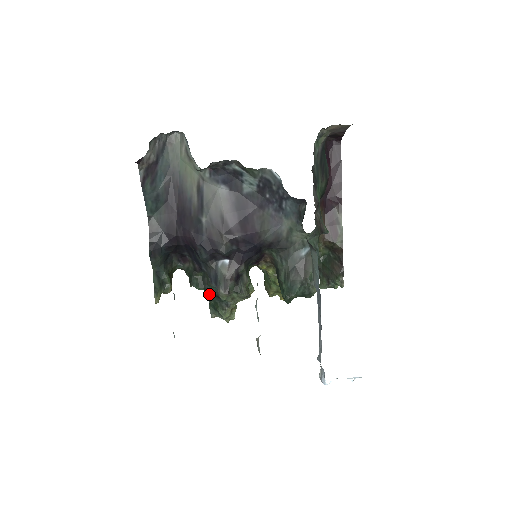
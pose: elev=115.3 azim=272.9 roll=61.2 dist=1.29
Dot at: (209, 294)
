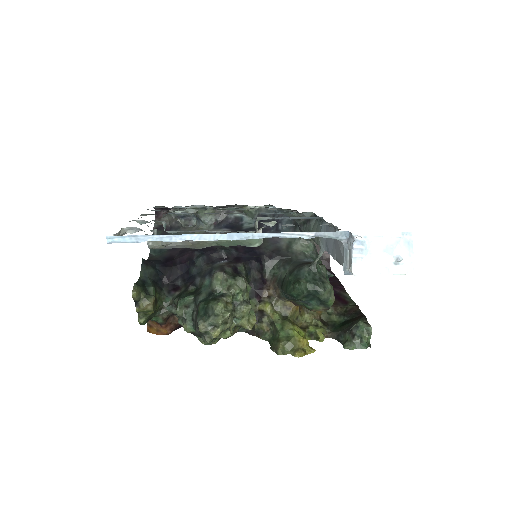
Dot at: (200, 299)
